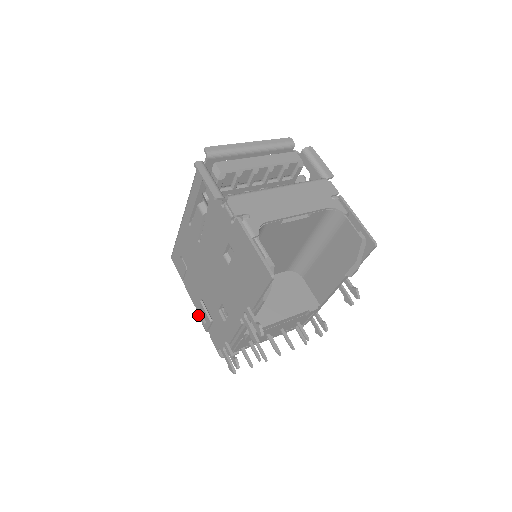
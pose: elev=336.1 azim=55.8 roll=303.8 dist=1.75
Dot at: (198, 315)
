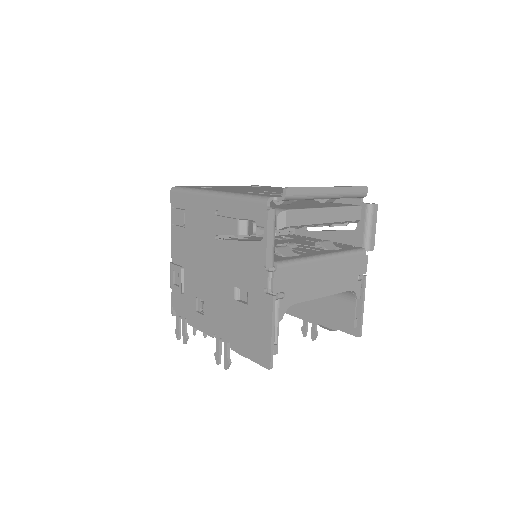
Dot at: (171, 269)
